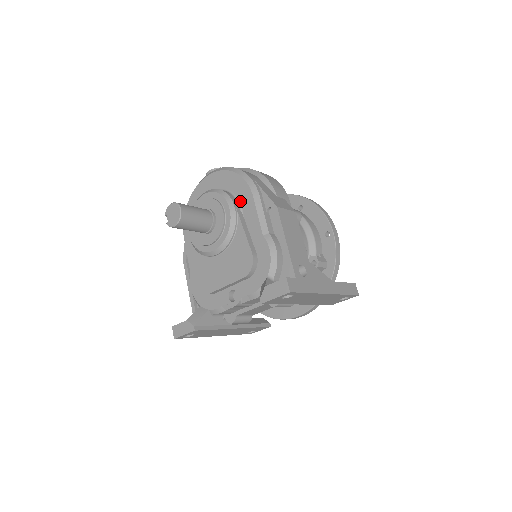
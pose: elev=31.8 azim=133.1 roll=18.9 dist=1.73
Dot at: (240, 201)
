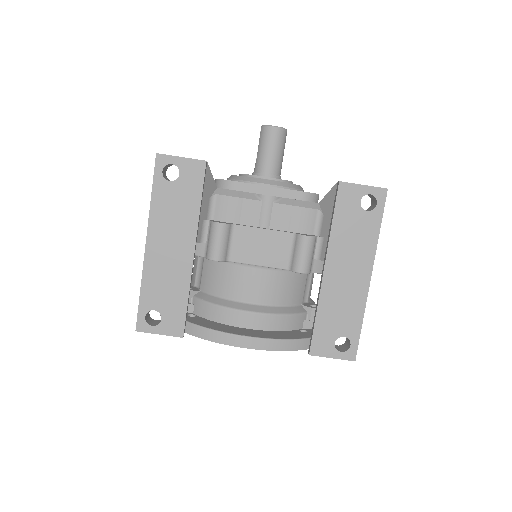
Dot at: occluded
